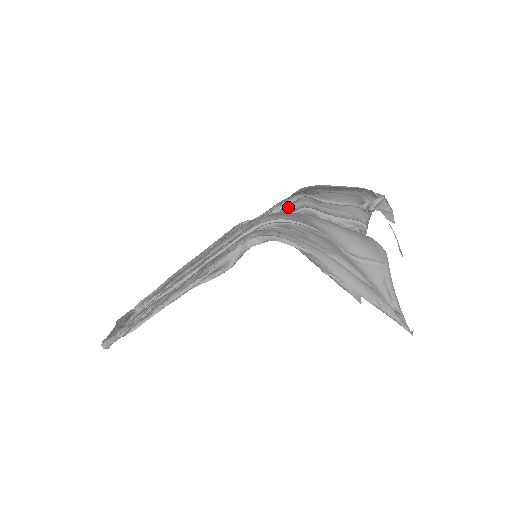
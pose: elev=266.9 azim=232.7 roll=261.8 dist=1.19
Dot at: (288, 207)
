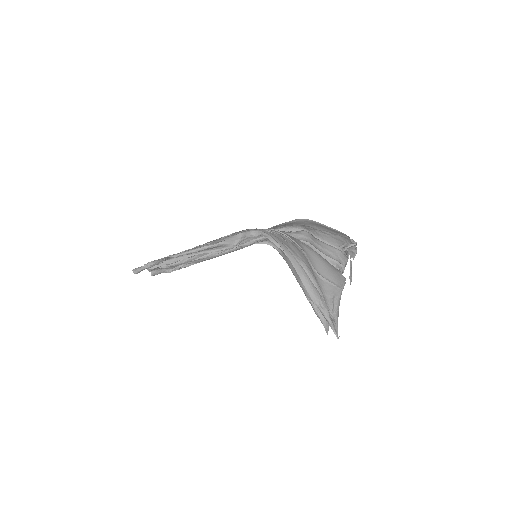
Dot at: (292, 234)
